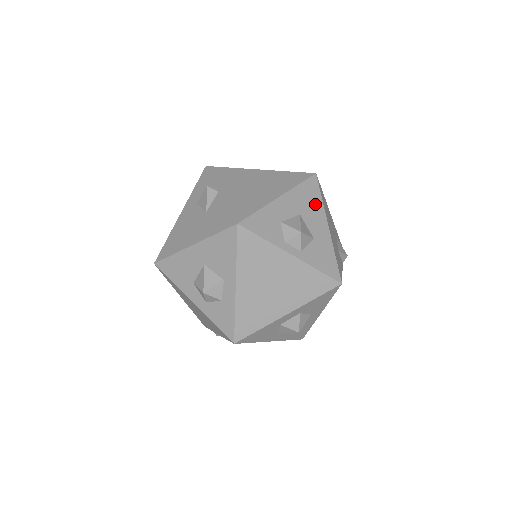
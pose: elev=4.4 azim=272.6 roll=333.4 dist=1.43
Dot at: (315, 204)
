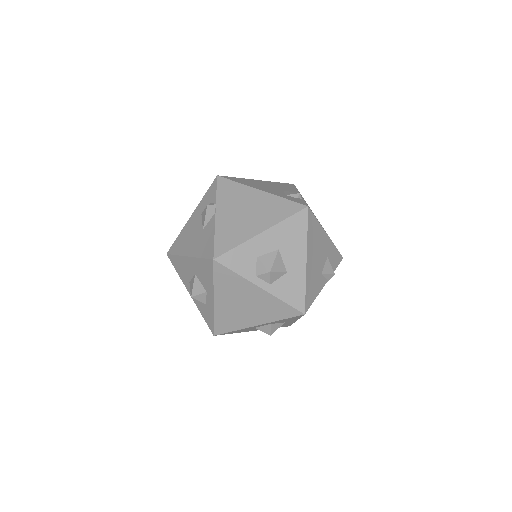
Dot at: (298, 239)
